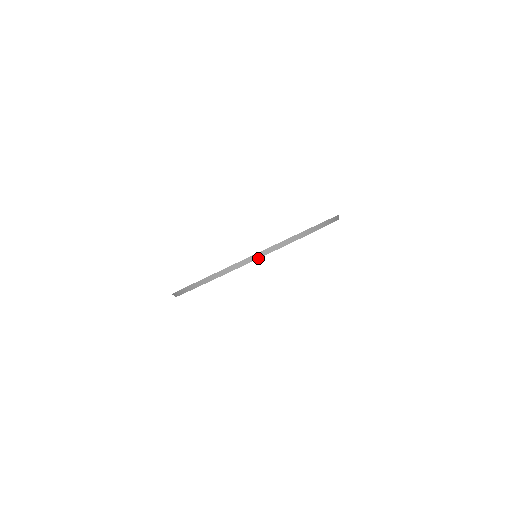
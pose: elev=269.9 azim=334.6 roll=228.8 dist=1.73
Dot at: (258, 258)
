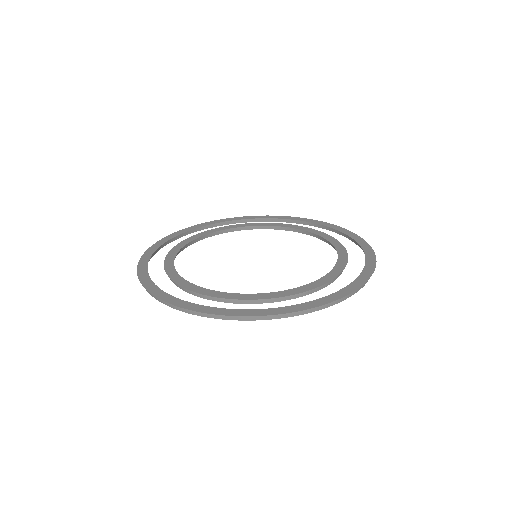
Dot at: (353, 294)
